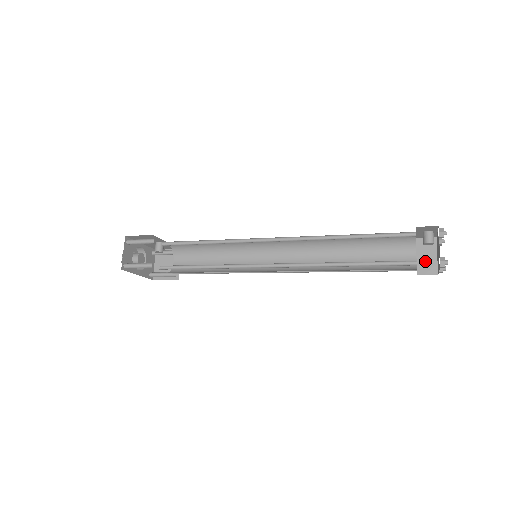
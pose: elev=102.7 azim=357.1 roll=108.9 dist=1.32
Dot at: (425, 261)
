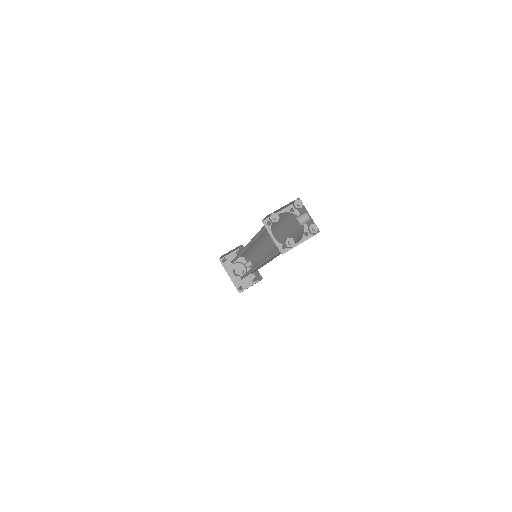
Dot at: occluded
